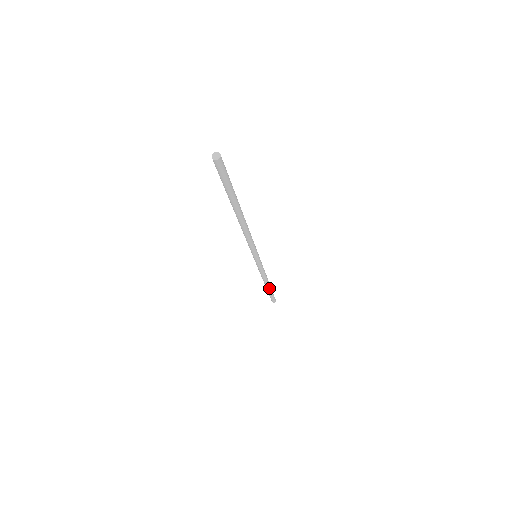
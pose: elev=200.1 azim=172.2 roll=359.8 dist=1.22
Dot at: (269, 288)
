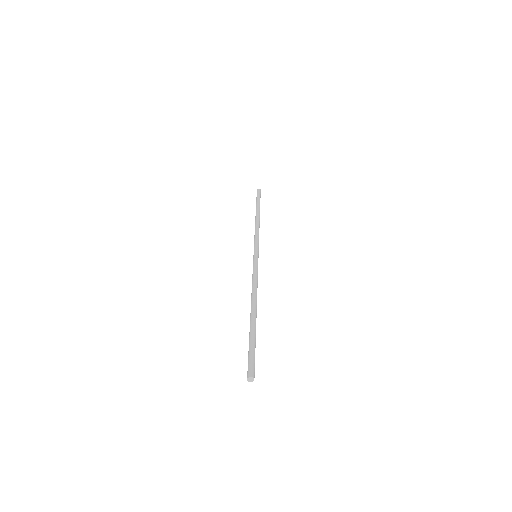
Dot at: occluded
